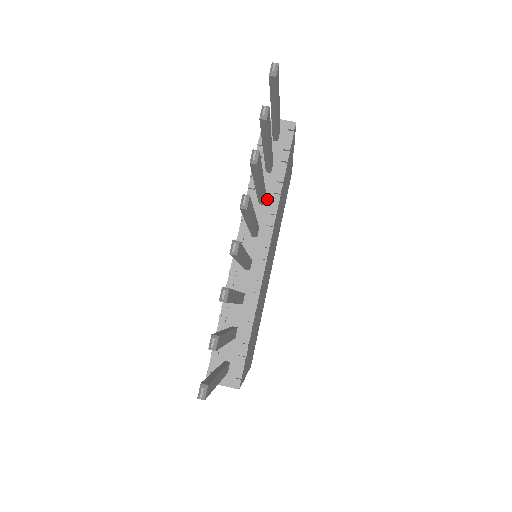
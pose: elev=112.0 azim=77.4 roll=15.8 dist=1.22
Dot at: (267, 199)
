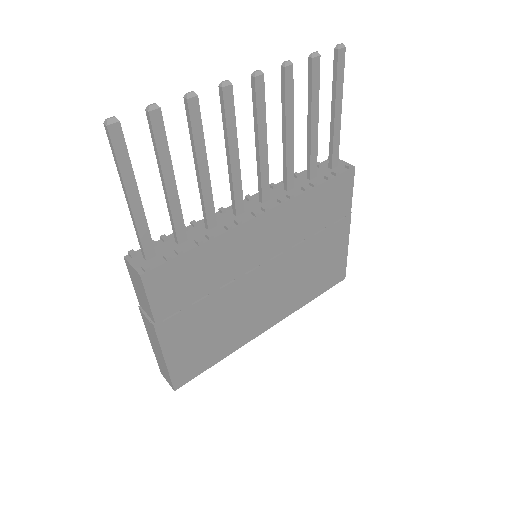
Dot at: (293, 189)
